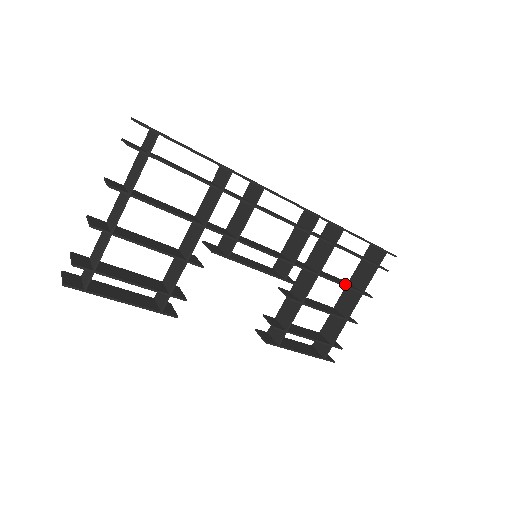
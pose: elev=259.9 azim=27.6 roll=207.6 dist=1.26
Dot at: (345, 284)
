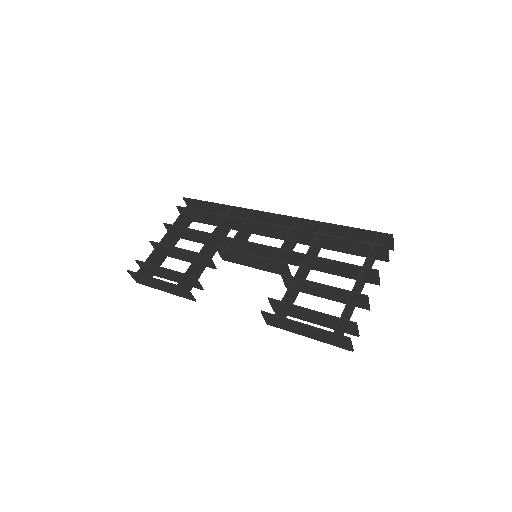
Dot at: (343, 265)
